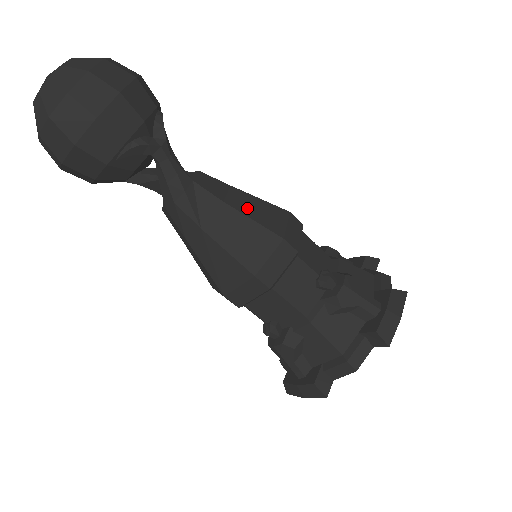
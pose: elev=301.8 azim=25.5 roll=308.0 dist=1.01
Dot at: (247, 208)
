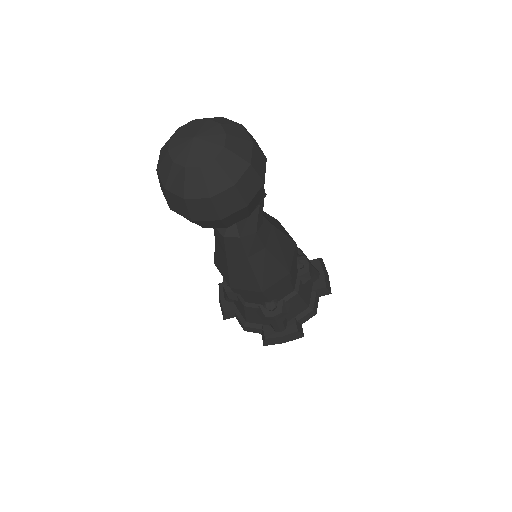
Dot at: (277, 225)
